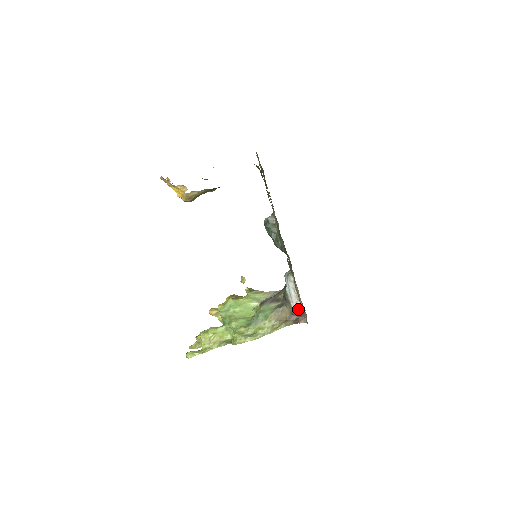
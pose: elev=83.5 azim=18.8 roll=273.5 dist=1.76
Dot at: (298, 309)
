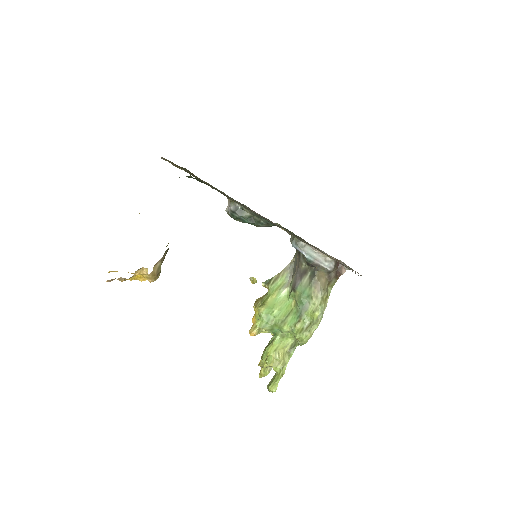
Dot at: (331, 264)
